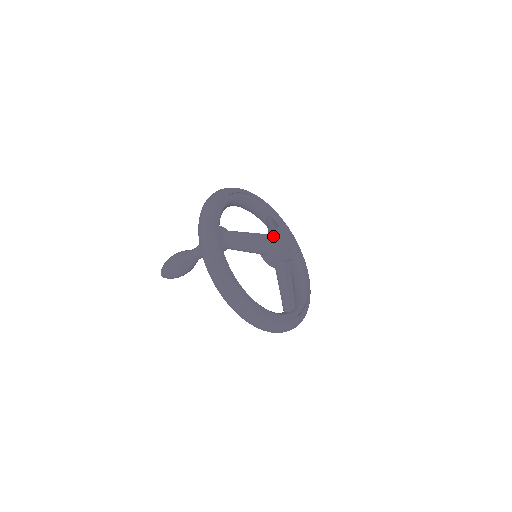
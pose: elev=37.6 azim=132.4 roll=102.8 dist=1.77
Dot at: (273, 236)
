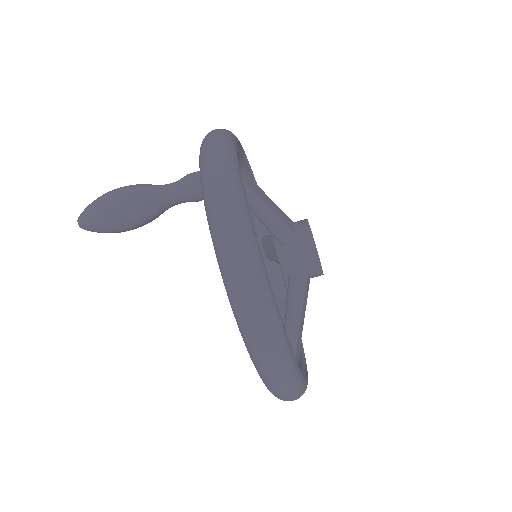
Dot at: (306, 221)
